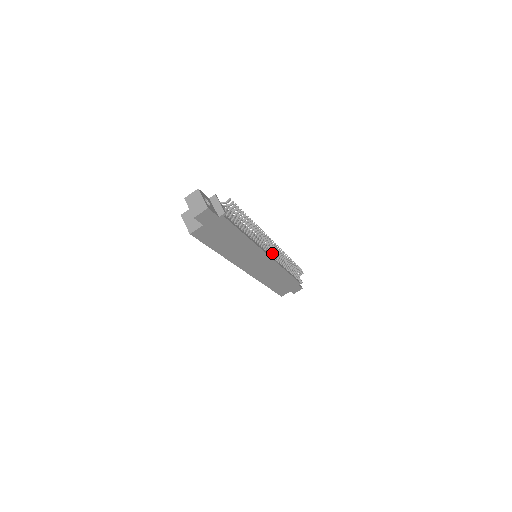
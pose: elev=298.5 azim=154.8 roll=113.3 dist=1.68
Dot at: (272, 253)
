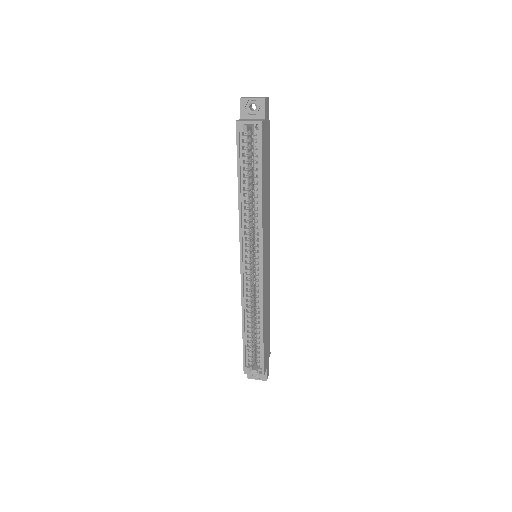
Dot at: occluded
